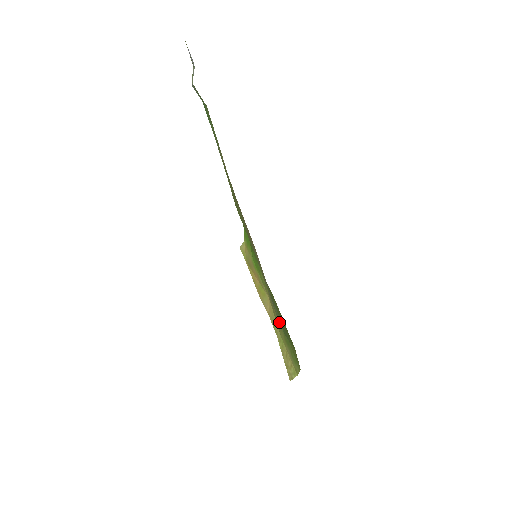
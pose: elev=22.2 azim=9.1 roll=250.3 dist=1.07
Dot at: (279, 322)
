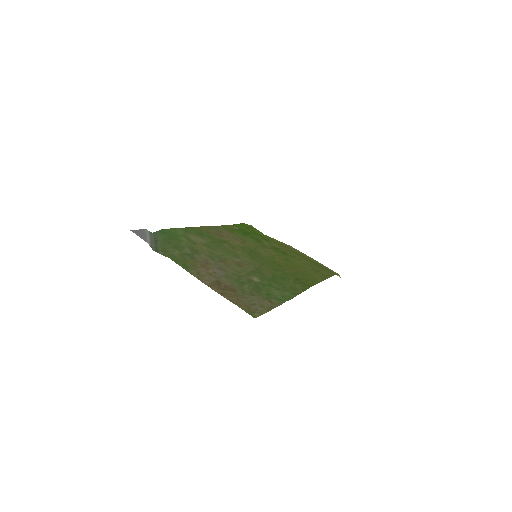
Dot at: (306, 257)
